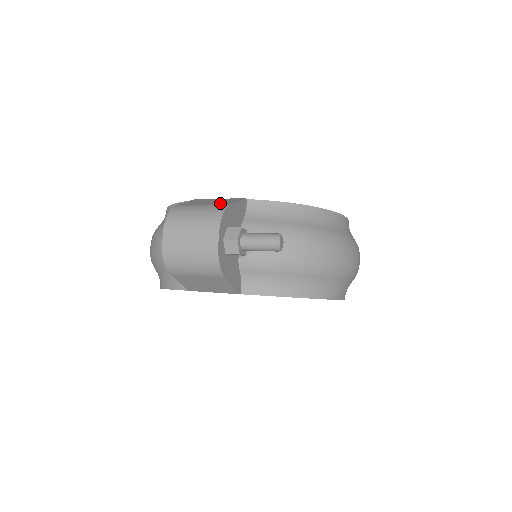
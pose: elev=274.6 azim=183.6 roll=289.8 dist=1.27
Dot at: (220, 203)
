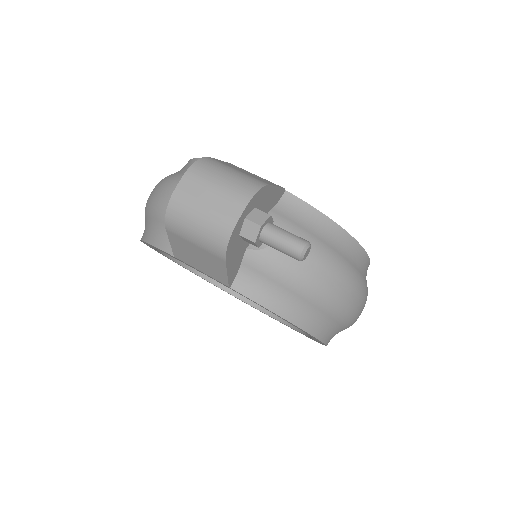
Dot at: (258, 178)
